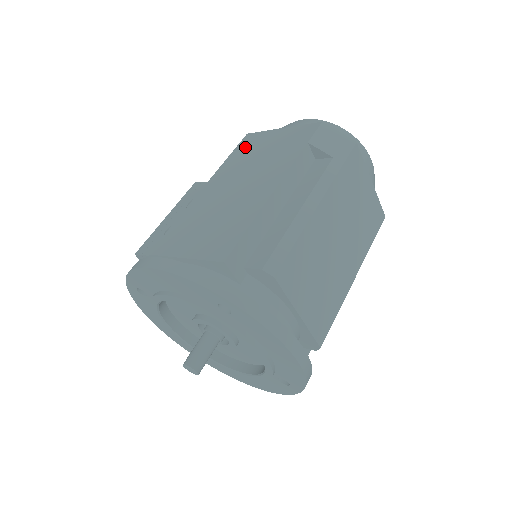
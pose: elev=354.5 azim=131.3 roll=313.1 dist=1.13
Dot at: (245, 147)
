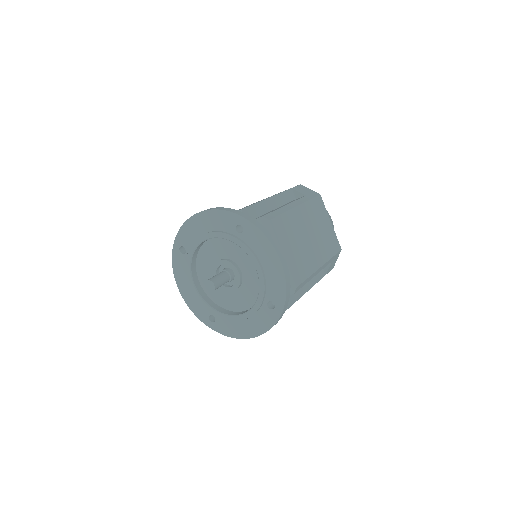
Dot at: occluded
